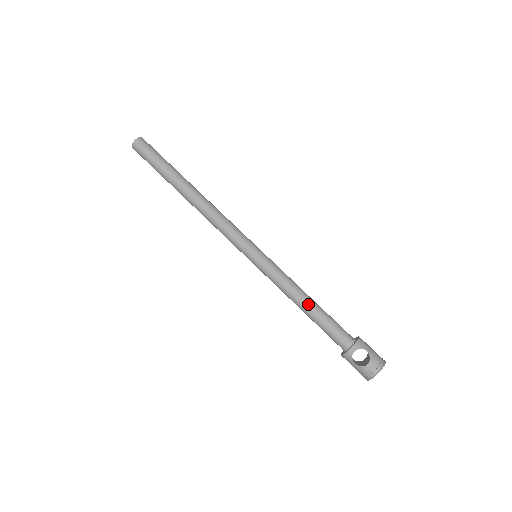
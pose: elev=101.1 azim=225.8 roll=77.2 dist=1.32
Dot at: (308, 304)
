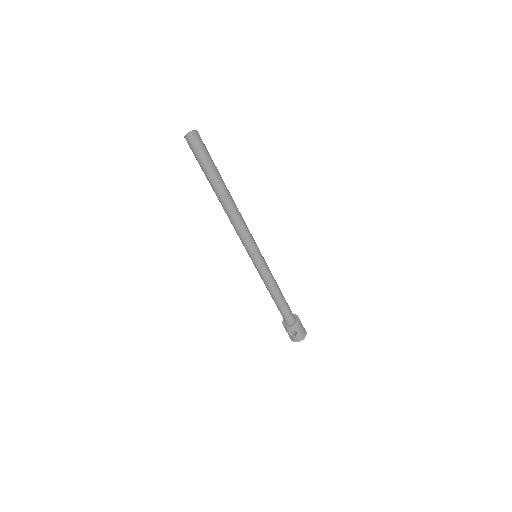
Dot at: (275, 298)
